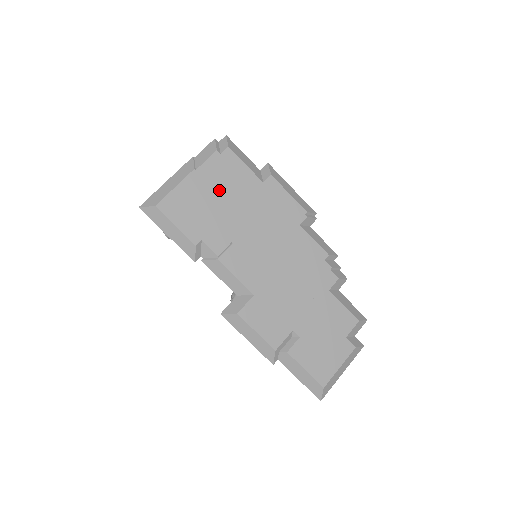
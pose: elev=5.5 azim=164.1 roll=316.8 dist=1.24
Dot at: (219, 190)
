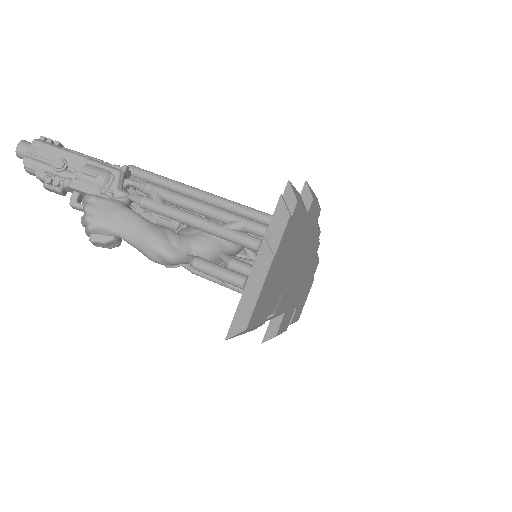
Dot at: (284, 256)
